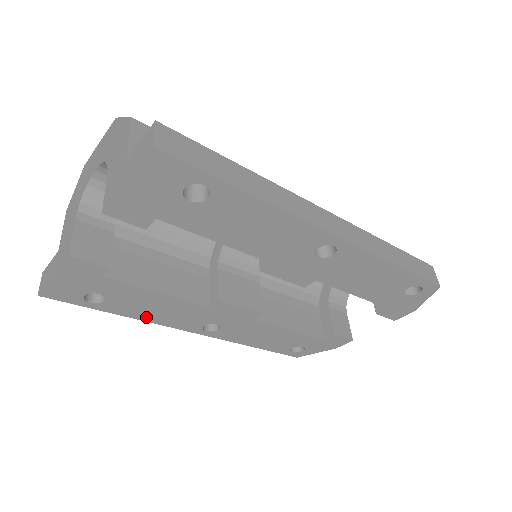
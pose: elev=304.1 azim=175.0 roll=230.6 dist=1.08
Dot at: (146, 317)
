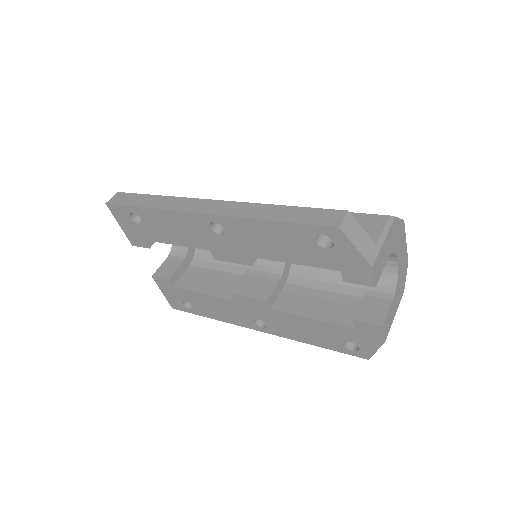
Dot at: (221, 318)
